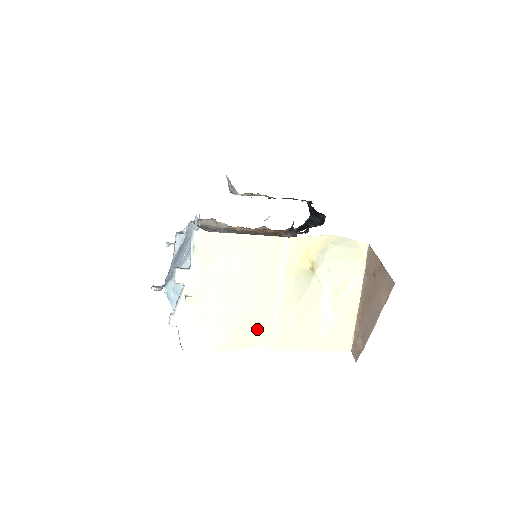
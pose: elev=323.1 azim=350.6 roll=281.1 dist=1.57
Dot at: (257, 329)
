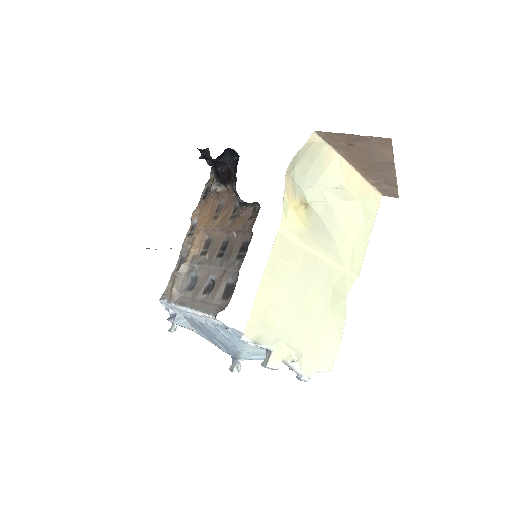
Dot at: (337, 289)
